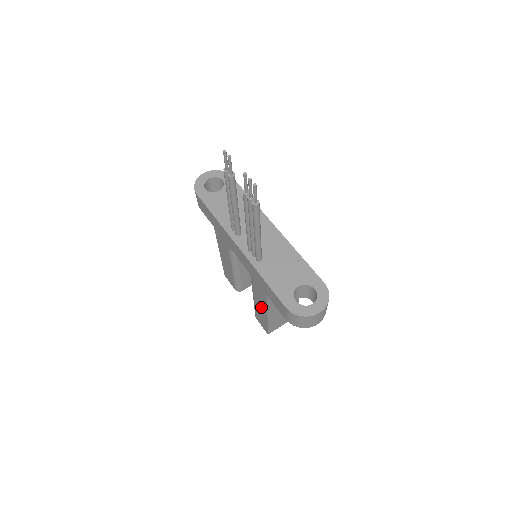
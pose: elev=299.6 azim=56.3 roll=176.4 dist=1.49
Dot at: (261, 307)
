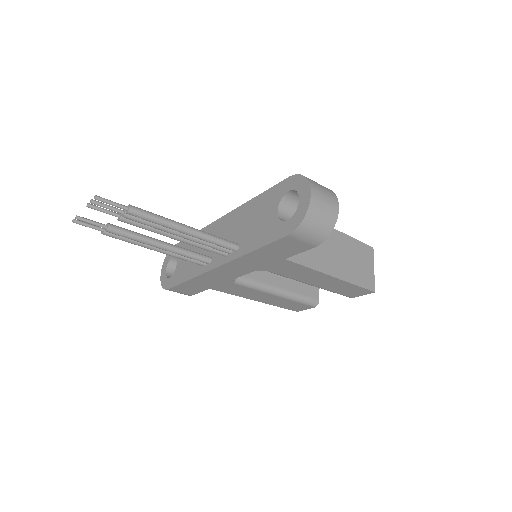
Dot at: (319, 279)
